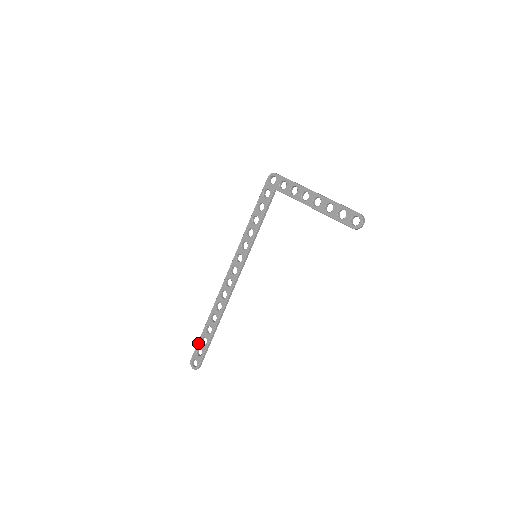
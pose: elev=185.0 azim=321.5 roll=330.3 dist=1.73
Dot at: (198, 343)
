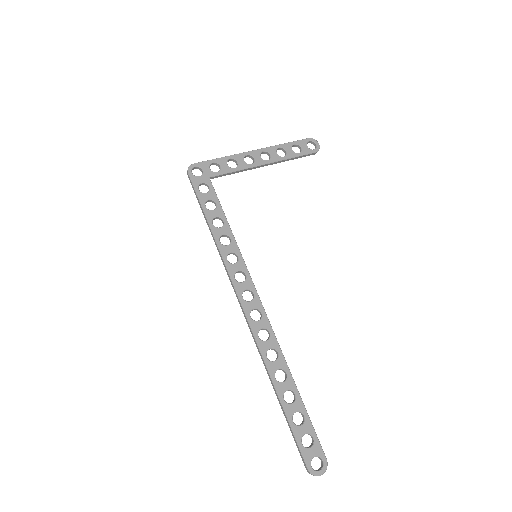
Dot at: (295, 433)
